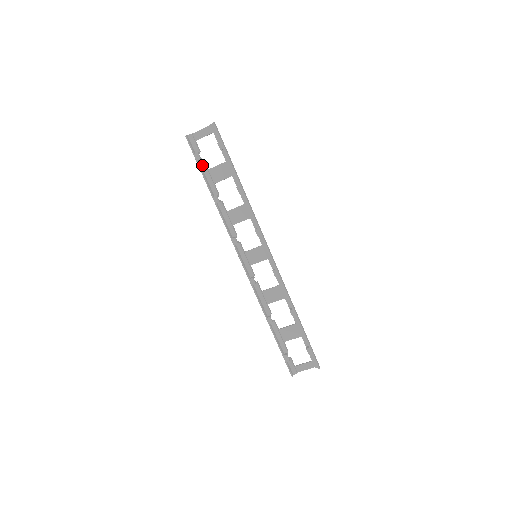
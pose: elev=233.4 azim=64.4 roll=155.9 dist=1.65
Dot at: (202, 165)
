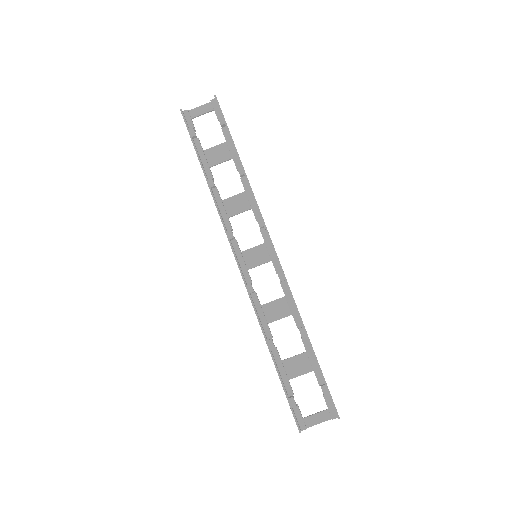
Dot at: (197, 144)
